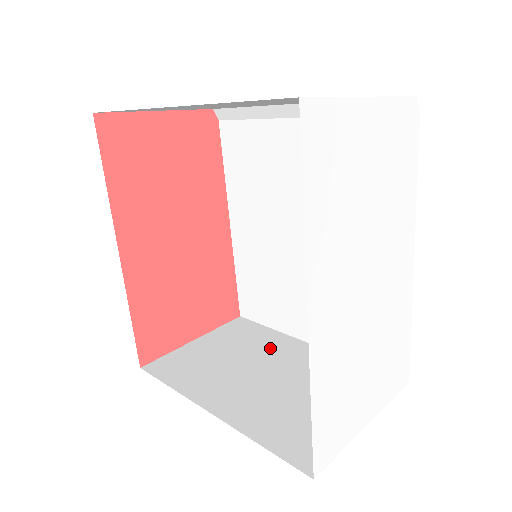
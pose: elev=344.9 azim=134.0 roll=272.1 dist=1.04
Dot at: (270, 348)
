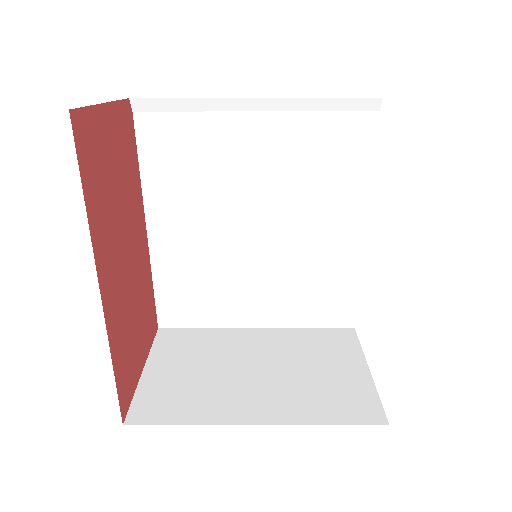
Dot at: (228, 346)
